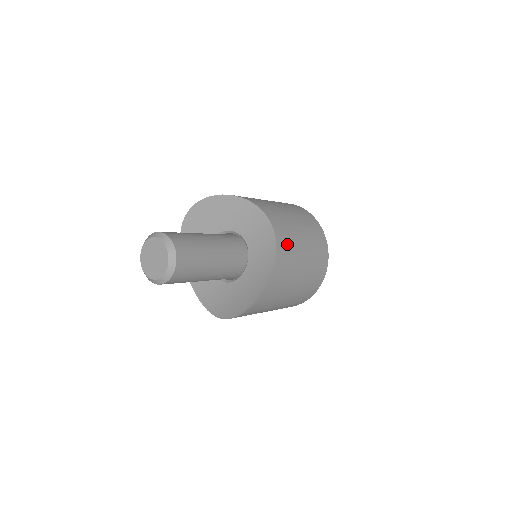
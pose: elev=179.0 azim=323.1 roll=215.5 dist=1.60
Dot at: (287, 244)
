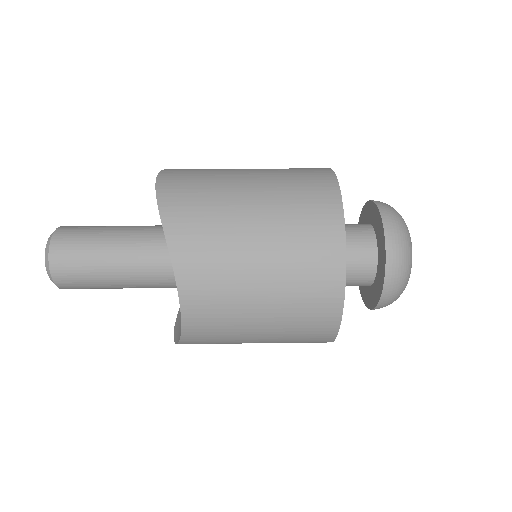
Dot at: (210, 335)
